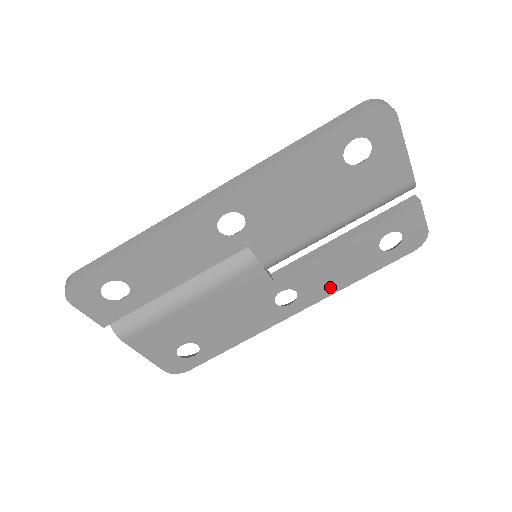
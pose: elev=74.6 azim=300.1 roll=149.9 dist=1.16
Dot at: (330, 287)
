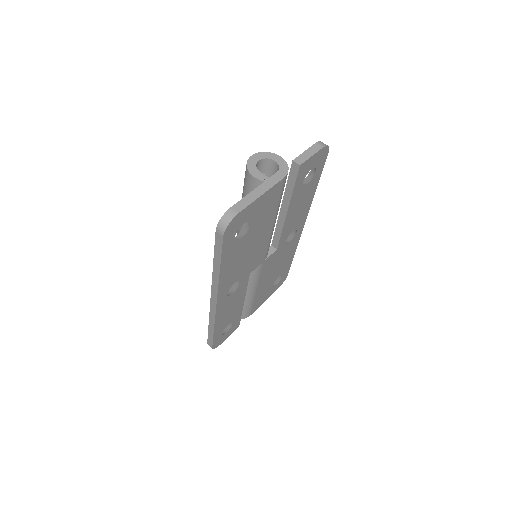
Dot at: (305, 209)
